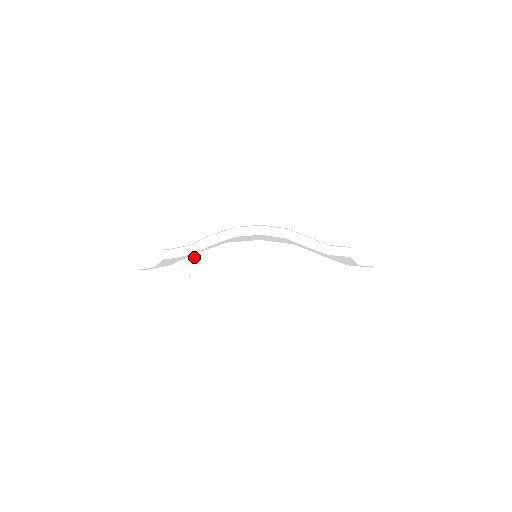
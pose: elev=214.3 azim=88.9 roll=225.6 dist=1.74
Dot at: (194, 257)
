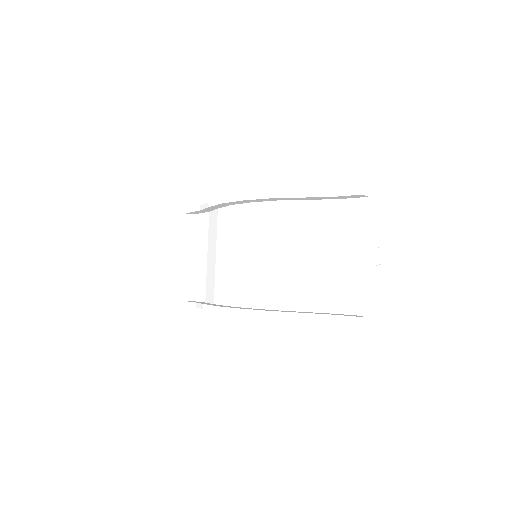
Dot at: occluded
